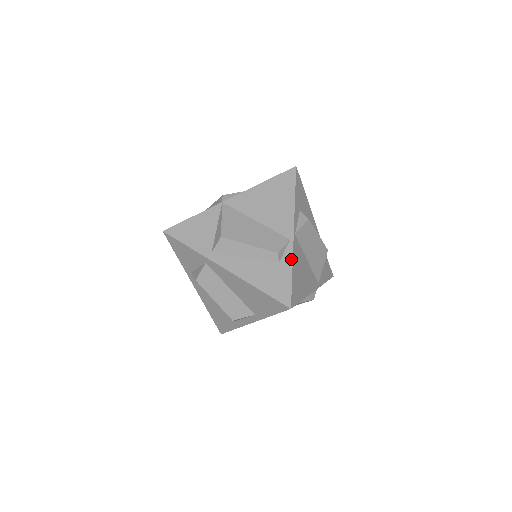
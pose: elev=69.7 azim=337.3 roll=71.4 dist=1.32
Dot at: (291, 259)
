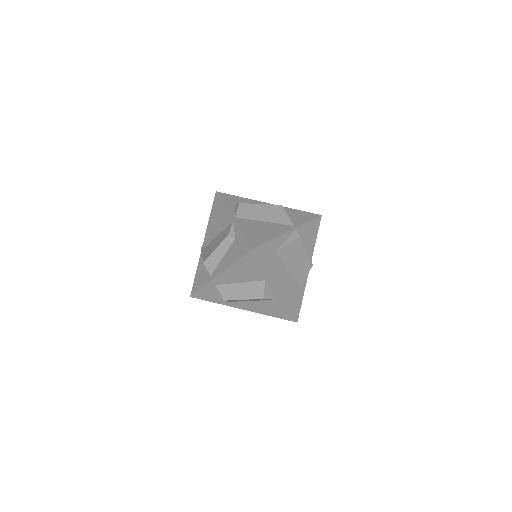
Dot at: (238, 229)
